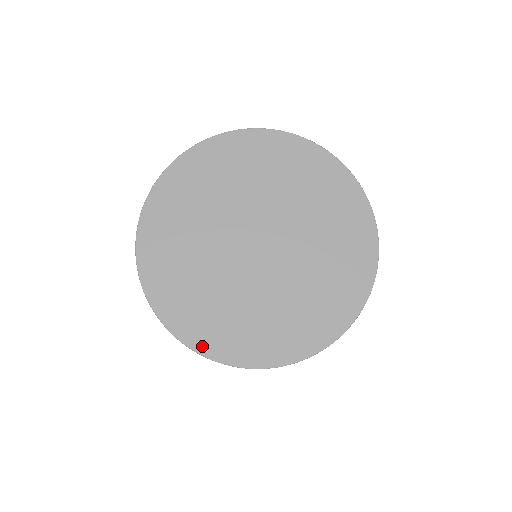
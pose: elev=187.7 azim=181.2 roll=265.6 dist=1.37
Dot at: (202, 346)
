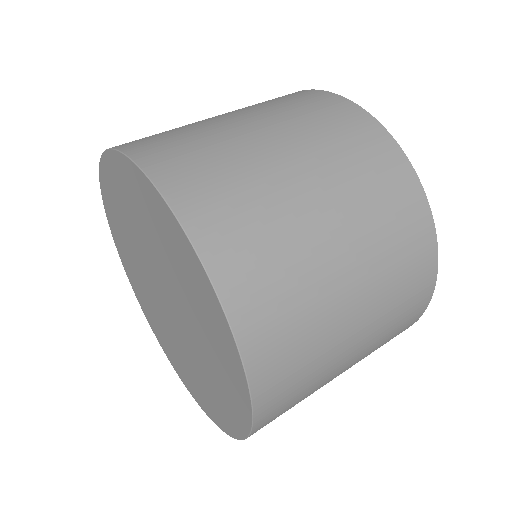
Dot at: (198, 401)
